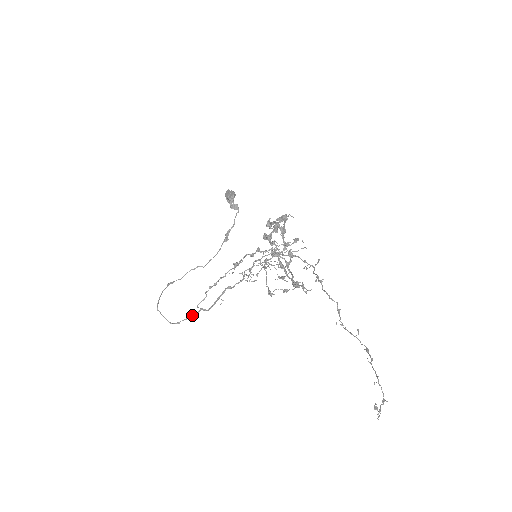
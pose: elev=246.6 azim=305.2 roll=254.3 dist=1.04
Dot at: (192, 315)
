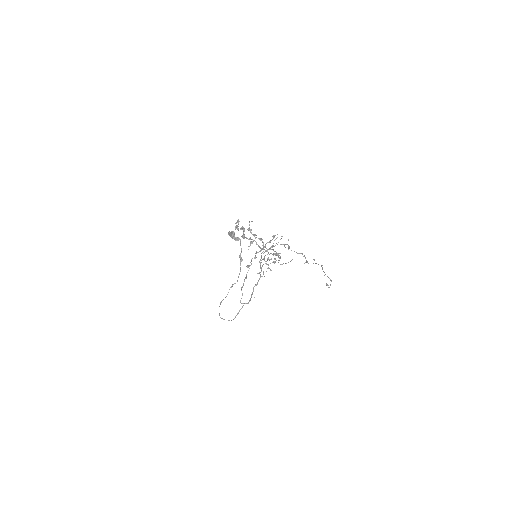
Dot at: occluded
